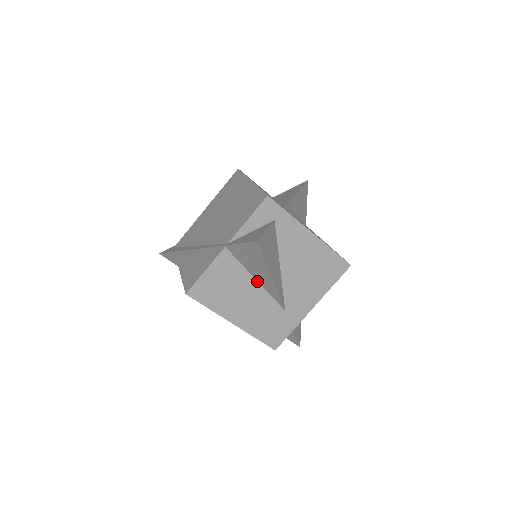
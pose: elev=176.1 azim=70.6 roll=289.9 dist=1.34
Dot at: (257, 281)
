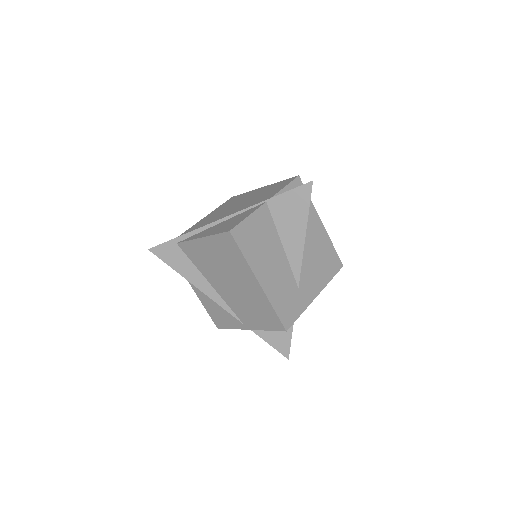
Dot at: (283, 247)
